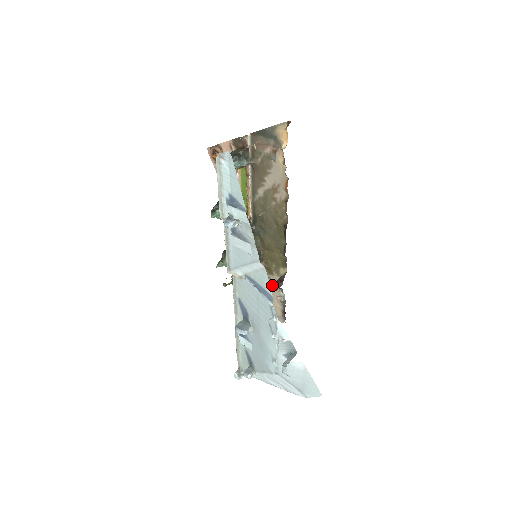
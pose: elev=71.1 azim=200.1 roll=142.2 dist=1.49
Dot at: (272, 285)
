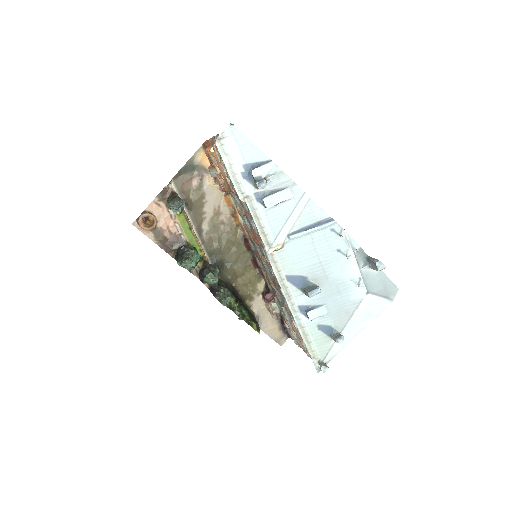
Dot at: (259, 310)
